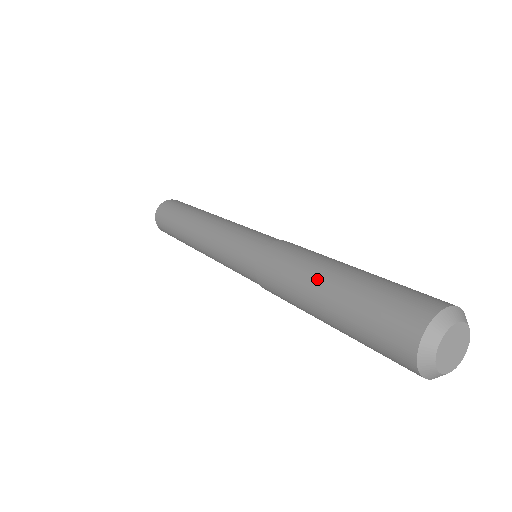
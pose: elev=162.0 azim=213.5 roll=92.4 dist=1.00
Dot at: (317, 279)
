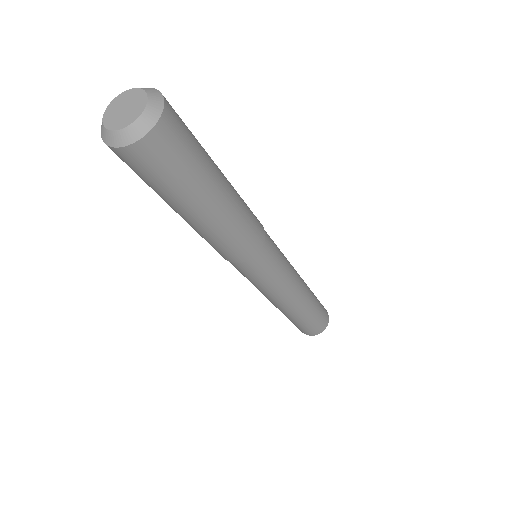
Dot at: occluded
